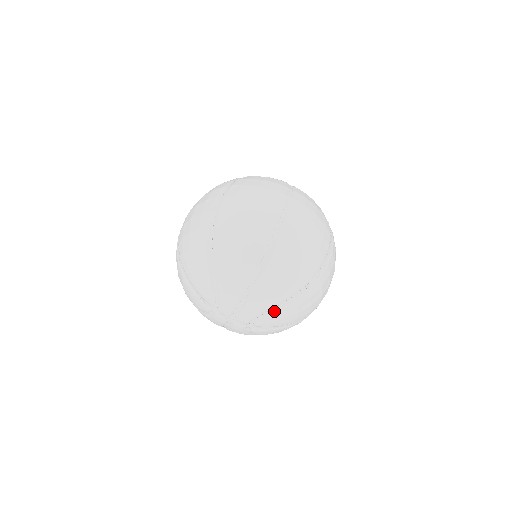
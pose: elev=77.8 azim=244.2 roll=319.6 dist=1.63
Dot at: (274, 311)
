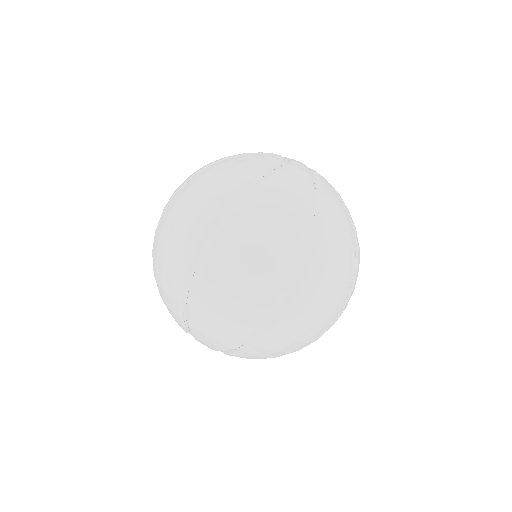
Dot at: occluded
